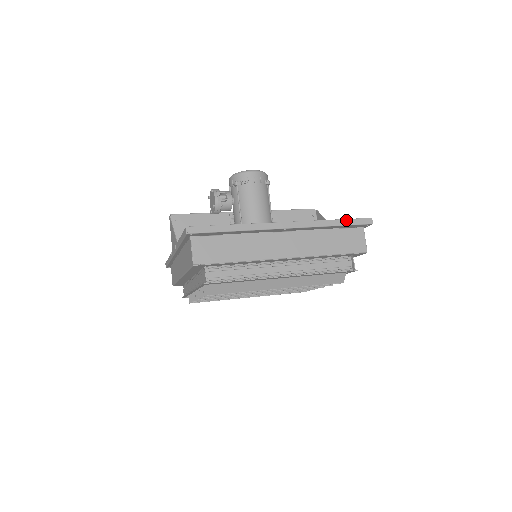
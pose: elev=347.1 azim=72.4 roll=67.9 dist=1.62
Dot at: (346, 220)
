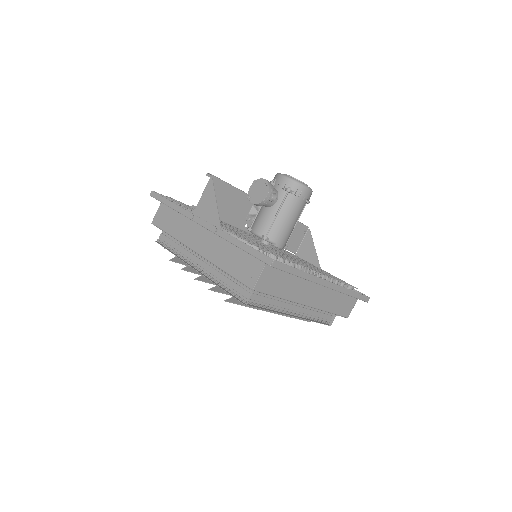
Dot at: (358, 294)
